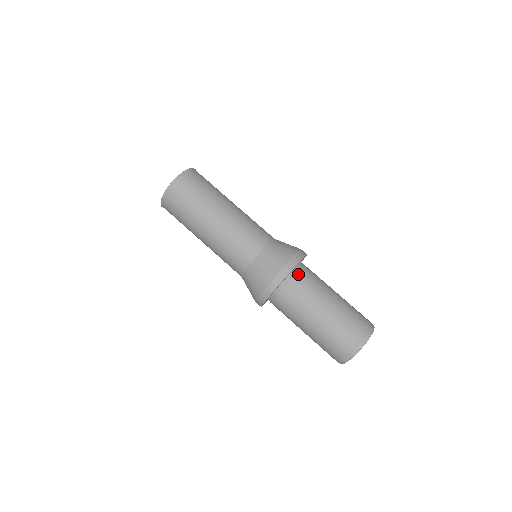
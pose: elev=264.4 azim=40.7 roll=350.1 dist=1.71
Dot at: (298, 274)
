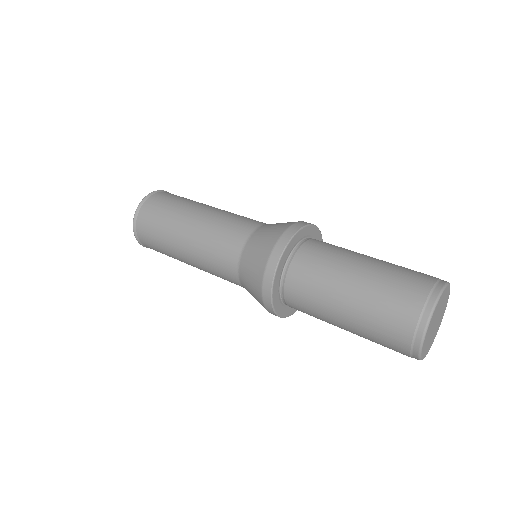
Dot at: (302, 250)
